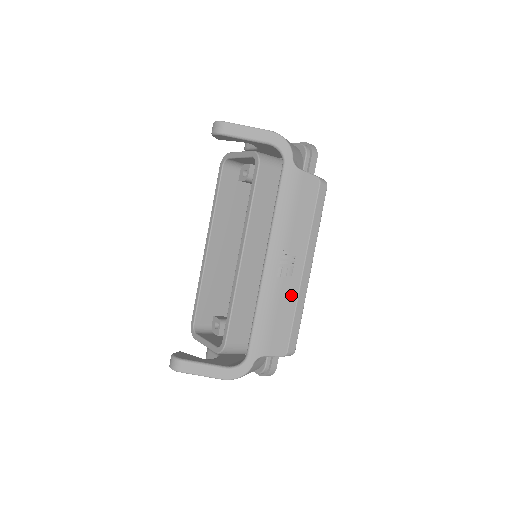
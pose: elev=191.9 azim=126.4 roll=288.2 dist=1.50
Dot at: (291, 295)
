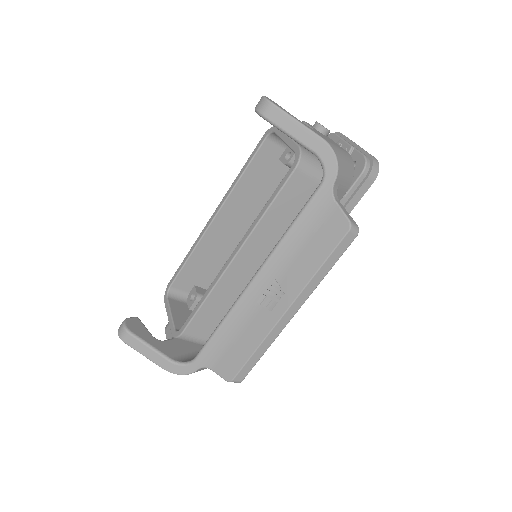
Dot at: (262, 329)
